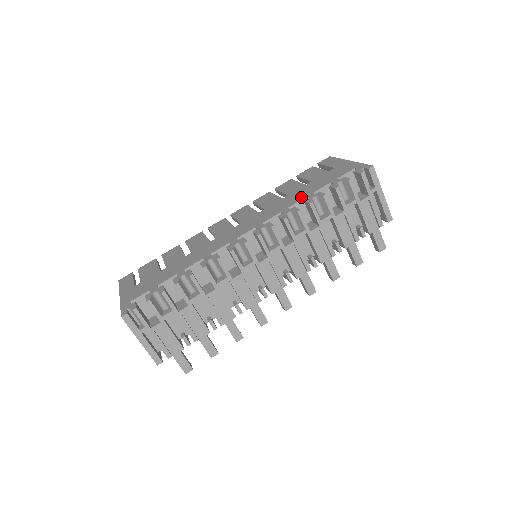
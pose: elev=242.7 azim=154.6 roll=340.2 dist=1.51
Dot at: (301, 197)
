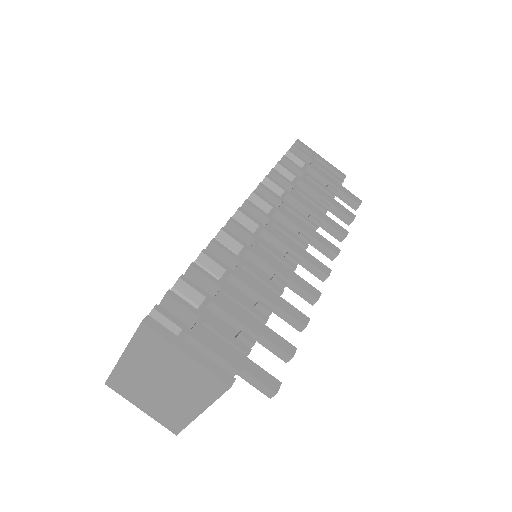
Dot at: occluded
